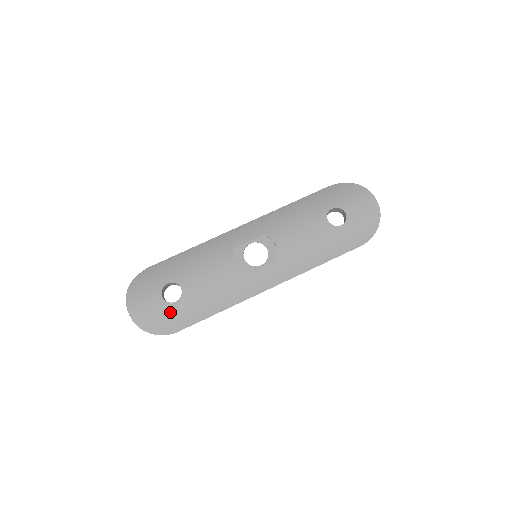
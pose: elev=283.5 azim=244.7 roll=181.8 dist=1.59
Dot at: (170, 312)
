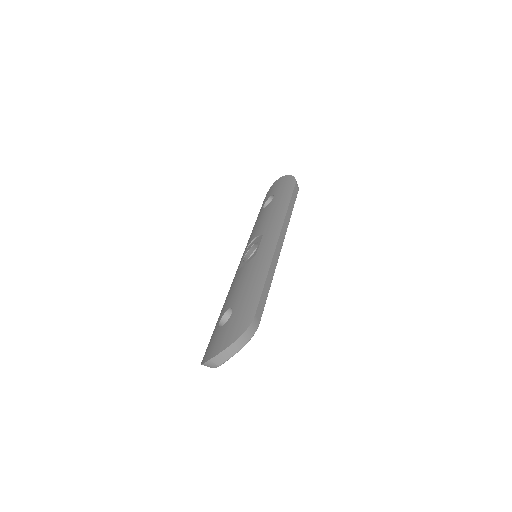
Dot at: (235, 319)
